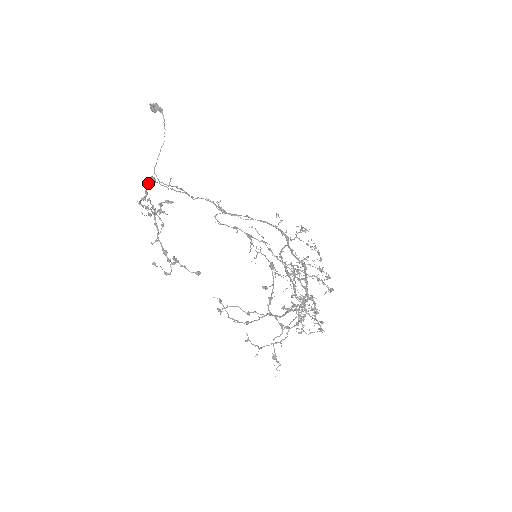
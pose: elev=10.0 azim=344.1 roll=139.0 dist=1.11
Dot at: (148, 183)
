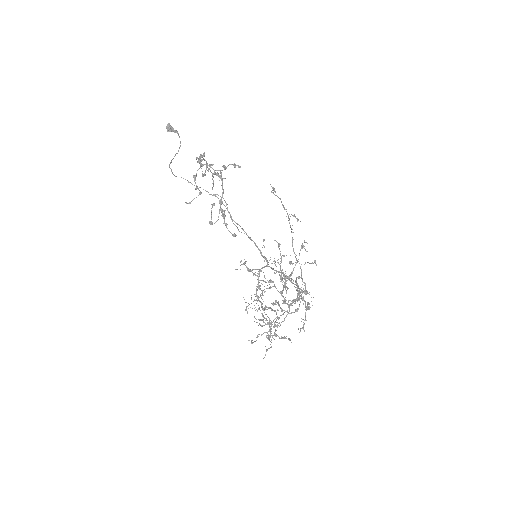
Dot at: (200, 156)
